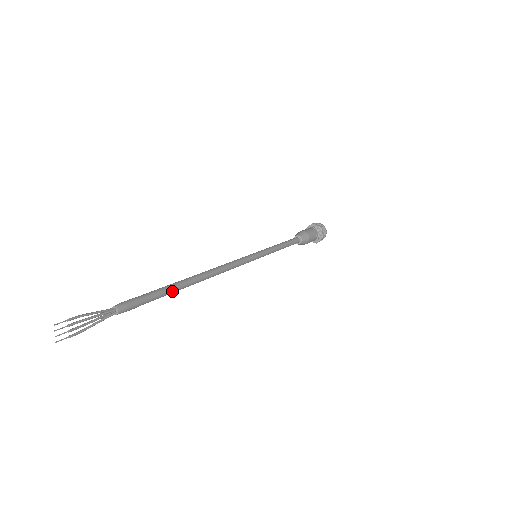
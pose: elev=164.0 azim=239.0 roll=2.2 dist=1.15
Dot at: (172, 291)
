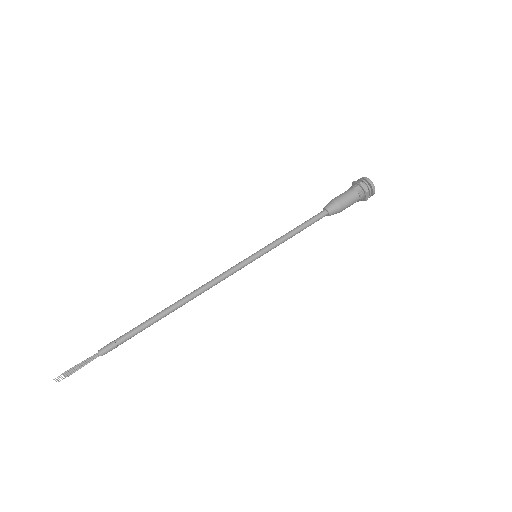
Dot at: occluded
